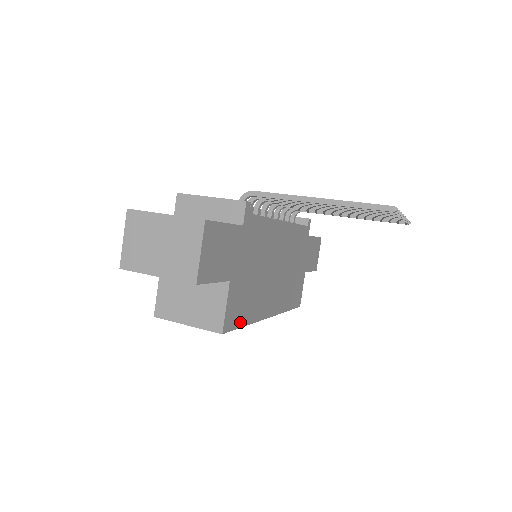
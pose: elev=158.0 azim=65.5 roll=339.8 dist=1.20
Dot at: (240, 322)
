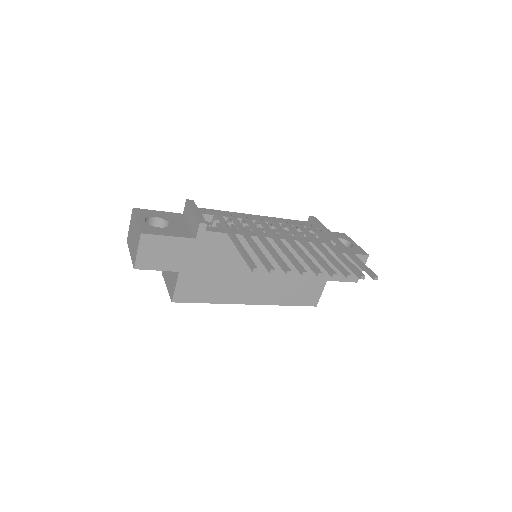
Dot at: (198, 299)
